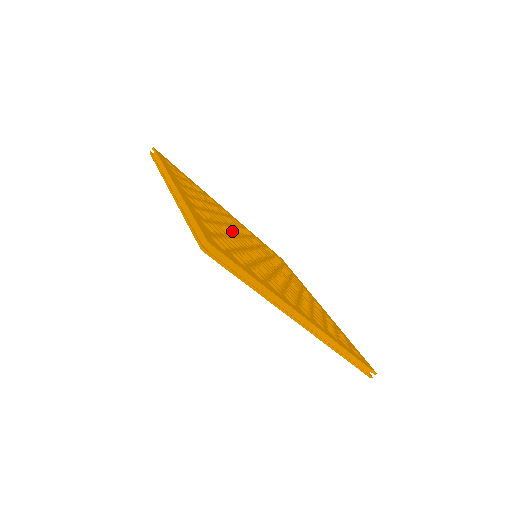
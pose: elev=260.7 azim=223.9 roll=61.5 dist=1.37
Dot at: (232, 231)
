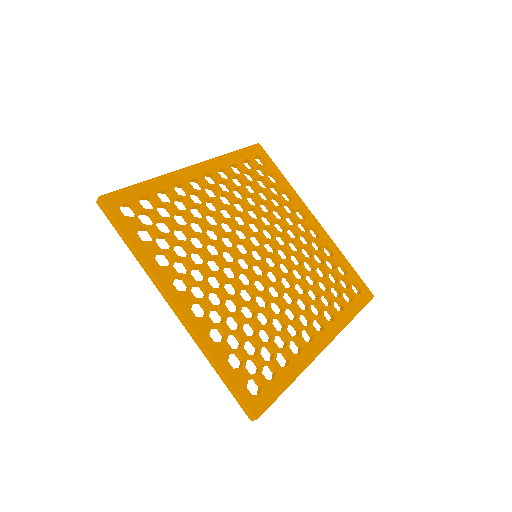
Dot at: (231, 265)
